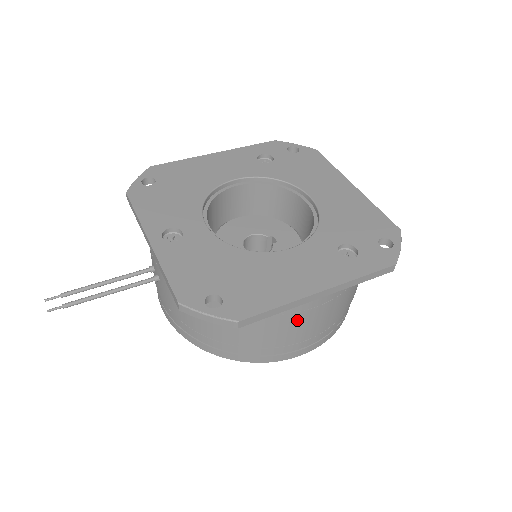
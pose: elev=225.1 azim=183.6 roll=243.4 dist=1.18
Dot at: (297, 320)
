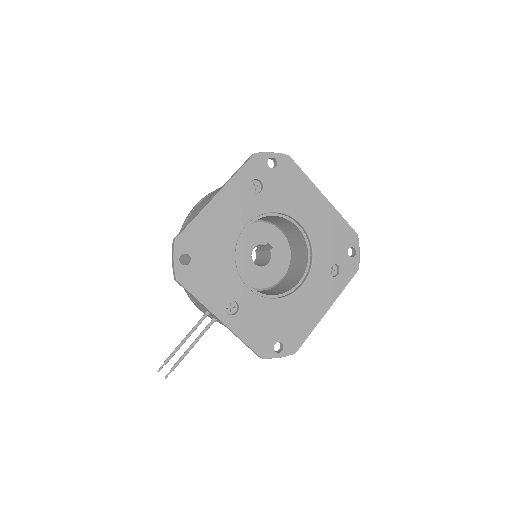
Dot at: occluded
